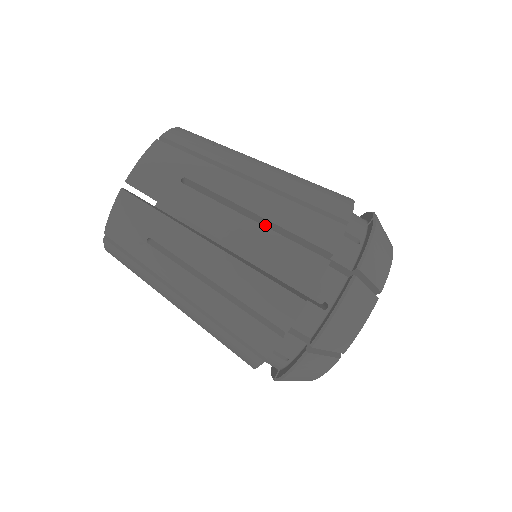
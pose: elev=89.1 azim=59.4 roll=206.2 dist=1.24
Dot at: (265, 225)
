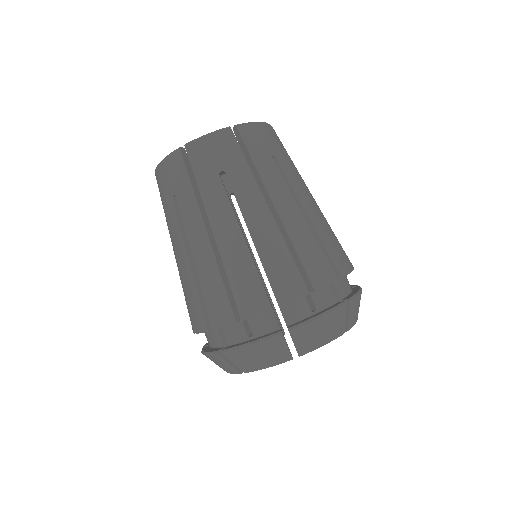
Dot at: occluded
